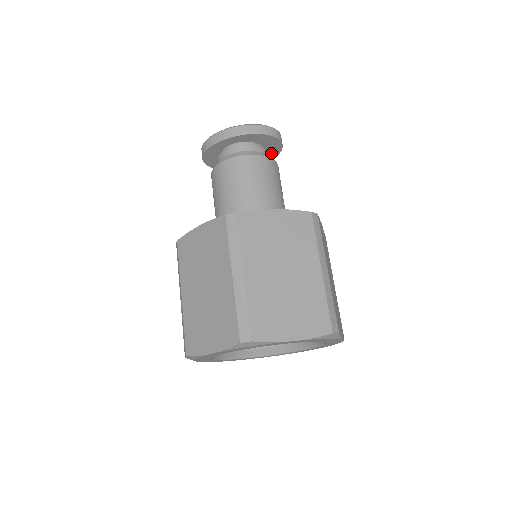
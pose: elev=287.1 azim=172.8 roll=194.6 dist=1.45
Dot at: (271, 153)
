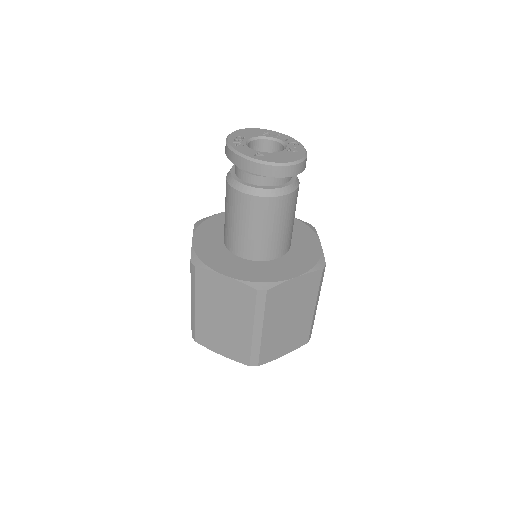
Dot at: occluded
